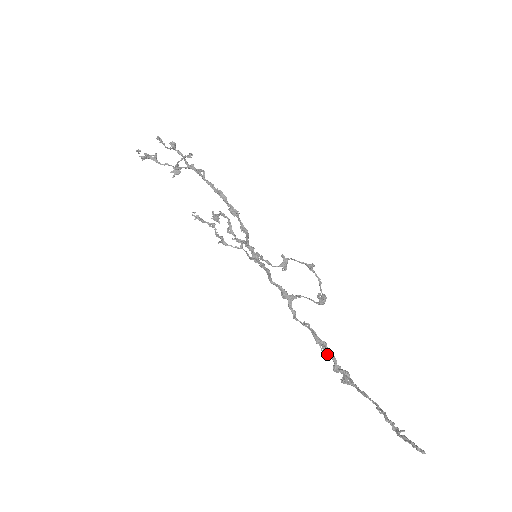
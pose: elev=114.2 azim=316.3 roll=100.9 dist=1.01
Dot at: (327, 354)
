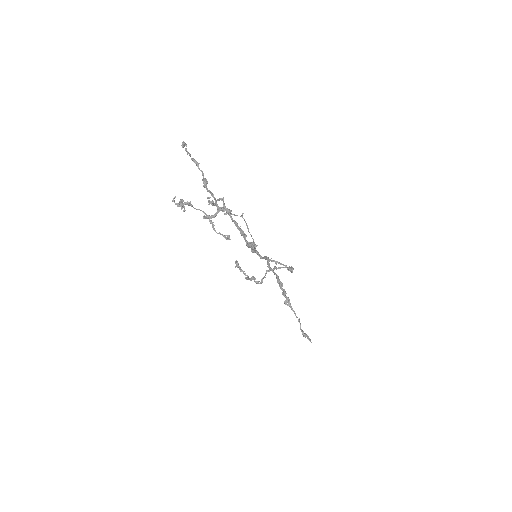
Dot at: (281, 289)
